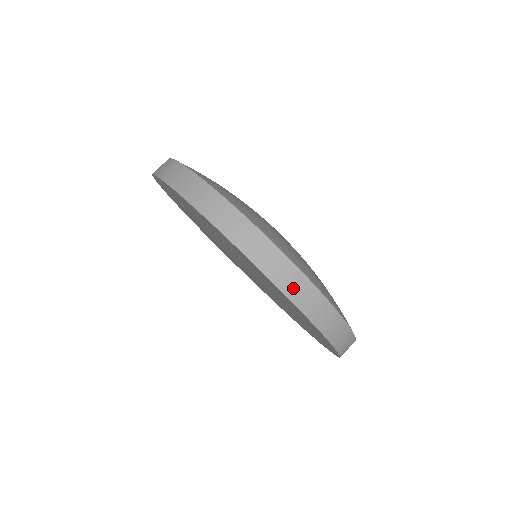
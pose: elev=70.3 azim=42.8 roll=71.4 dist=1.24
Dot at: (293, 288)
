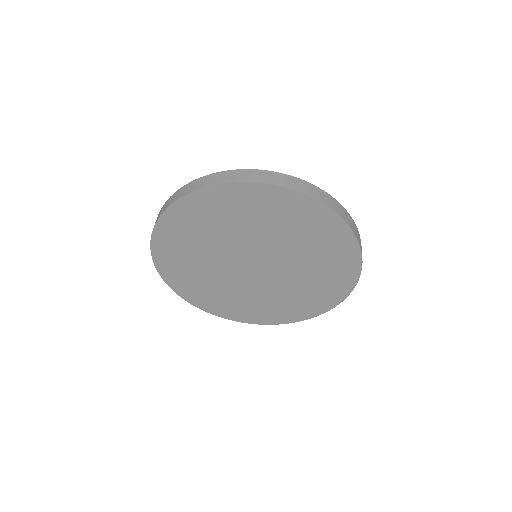
Dot at: (296, 185)
